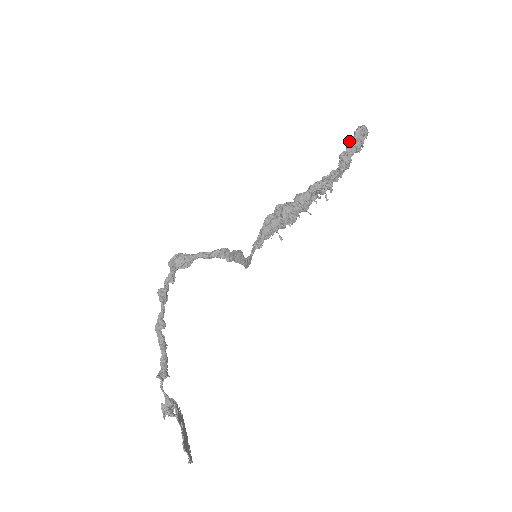
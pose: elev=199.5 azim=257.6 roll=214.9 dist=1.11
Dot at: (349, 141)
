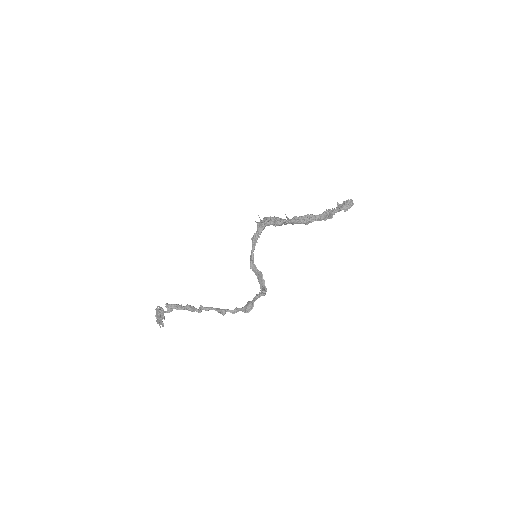
Dot at: occluded
